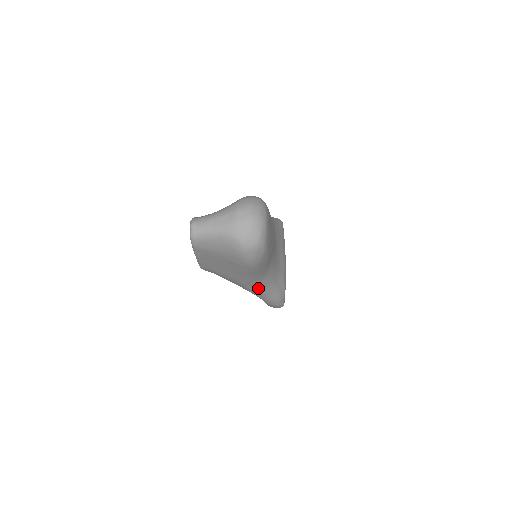
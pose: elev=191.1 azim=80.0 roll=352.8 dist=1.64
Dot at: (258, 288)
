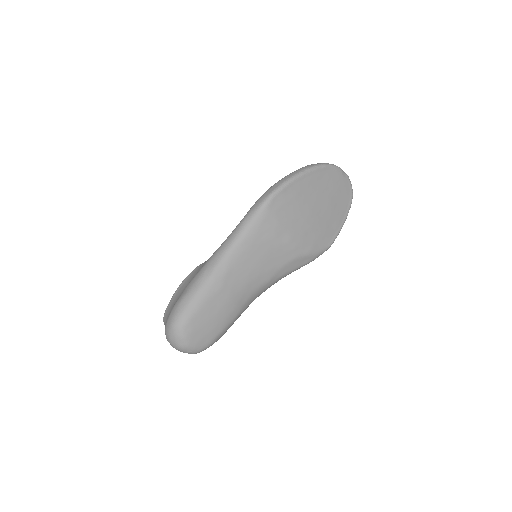
Dot at: occluded
